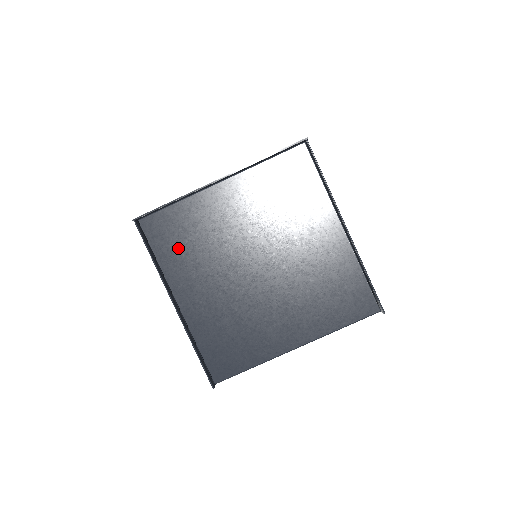
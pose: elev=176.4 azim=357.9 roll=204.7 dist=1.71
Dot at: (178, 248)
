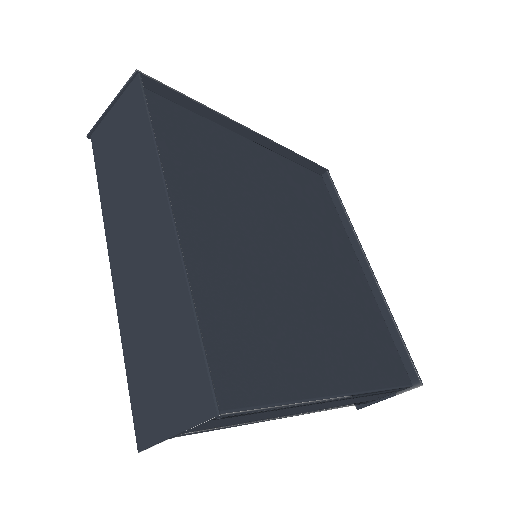
Dot at: (187, 154)
